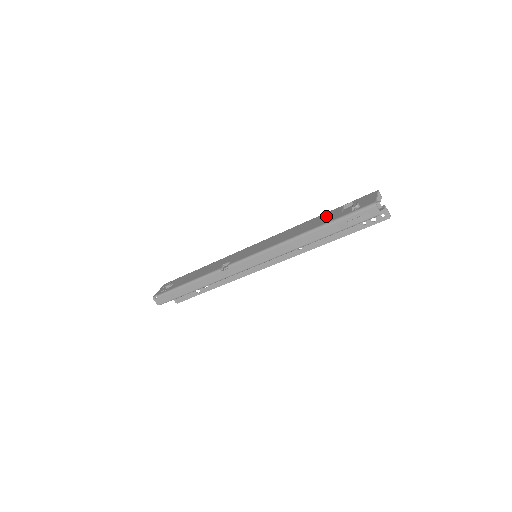
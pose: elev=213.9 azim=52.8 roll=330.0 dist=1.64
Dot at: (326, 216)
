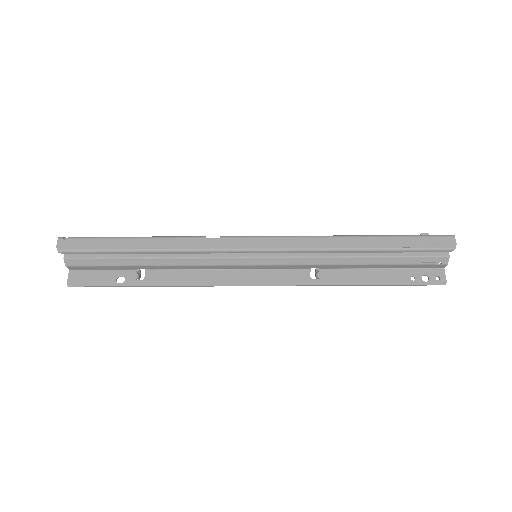
Dot at: occluded
